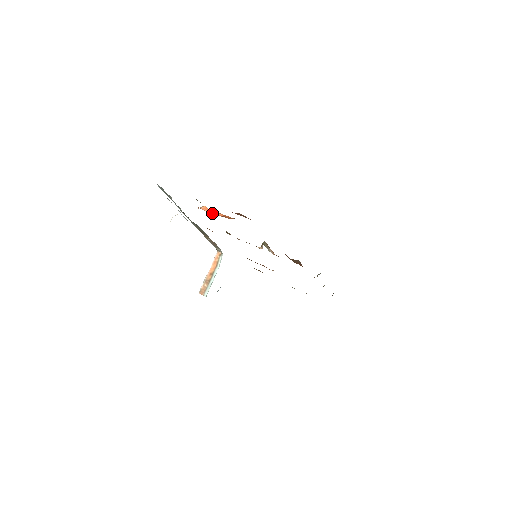
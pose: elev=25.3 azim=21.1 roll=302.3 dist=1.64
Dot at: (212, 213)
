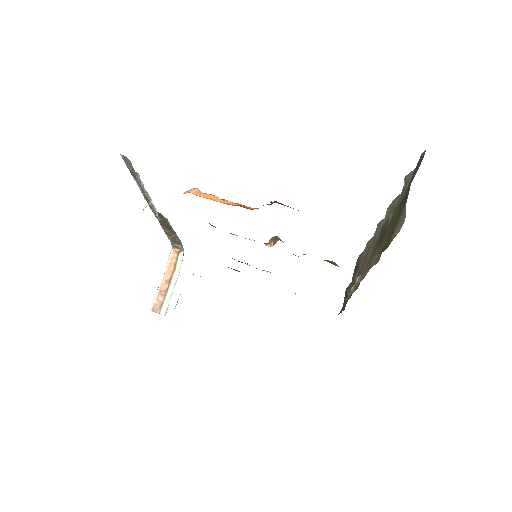
Dot at: (215, 200)
